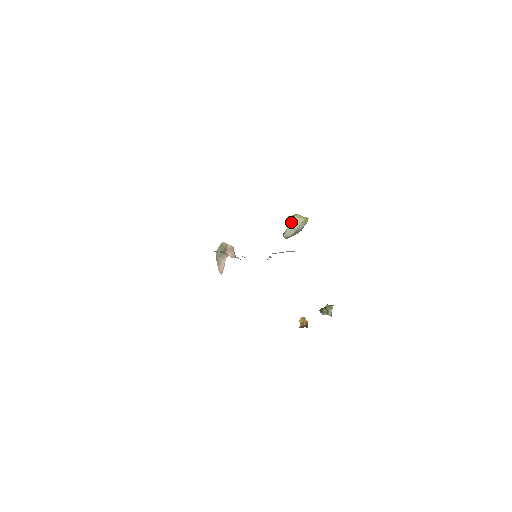
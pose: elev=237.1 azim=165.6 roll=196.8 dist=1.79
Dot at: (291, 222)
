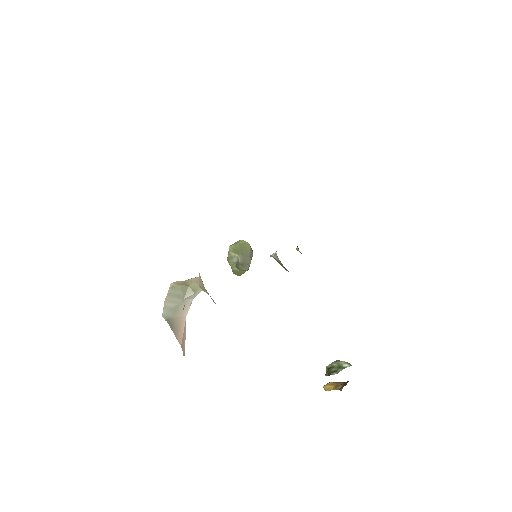
Dot at: (239, 249)
